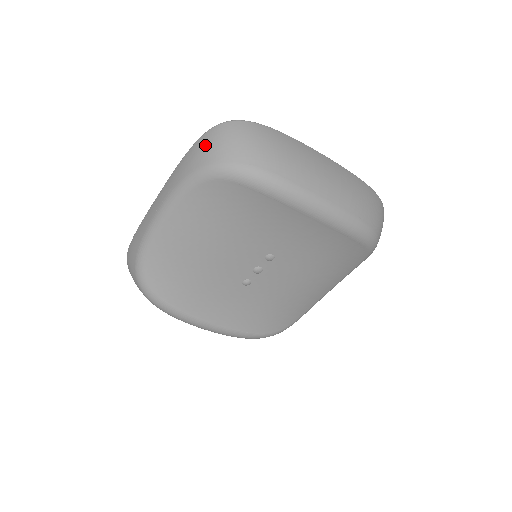
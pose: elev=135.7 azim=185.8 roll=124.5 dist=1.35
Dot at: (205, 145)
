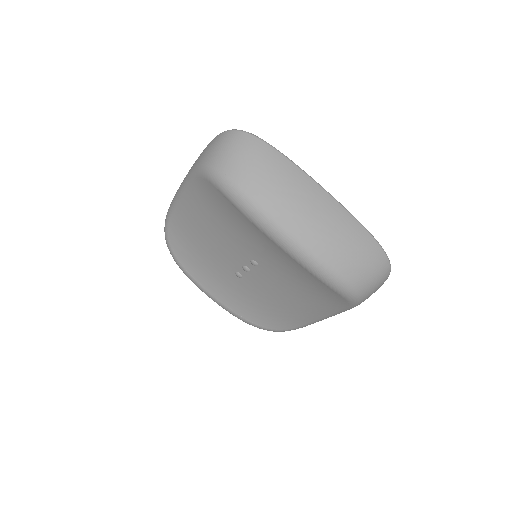
Dot at: (212, 145)
